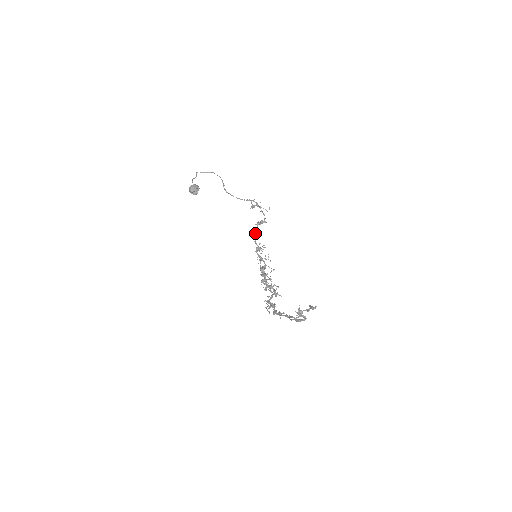
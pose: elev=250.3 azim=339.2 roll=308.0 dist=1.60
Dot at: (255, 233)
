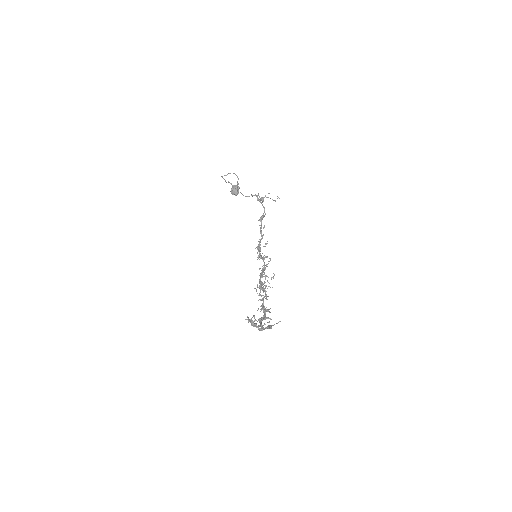
Dot at: (260, 229)
